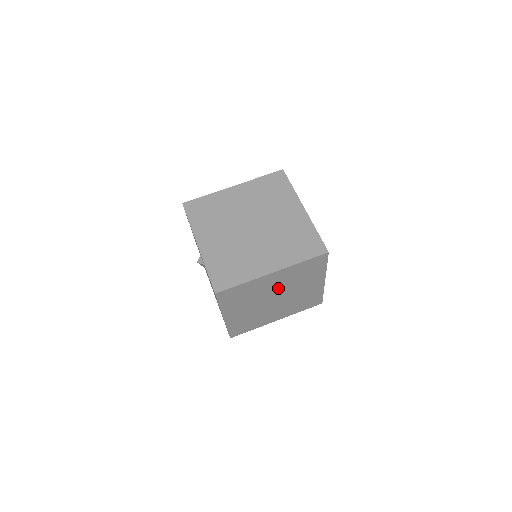
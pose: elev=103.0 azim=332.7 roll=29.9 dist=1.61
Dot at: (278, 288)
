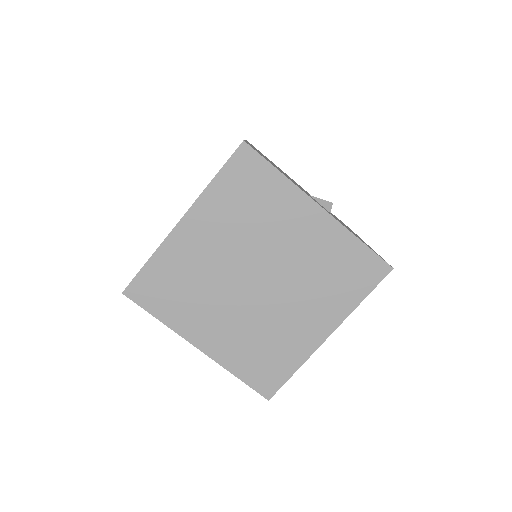
Dot at: (233, 253)
